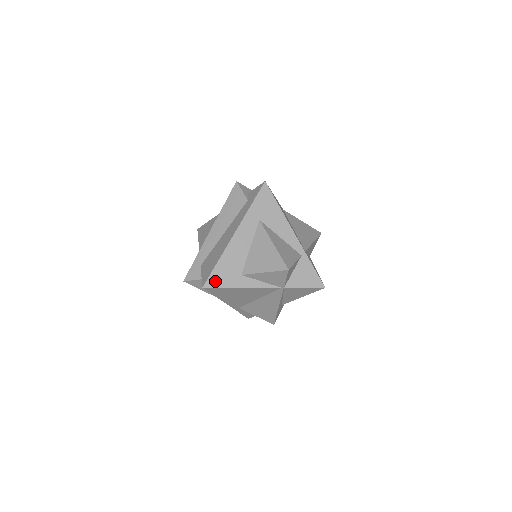
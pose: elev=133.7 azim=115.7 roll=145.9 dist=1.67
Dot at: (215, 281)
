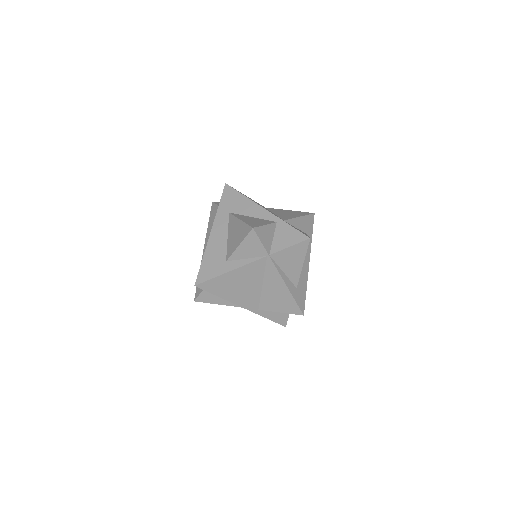
Dot at: (204, 276)
